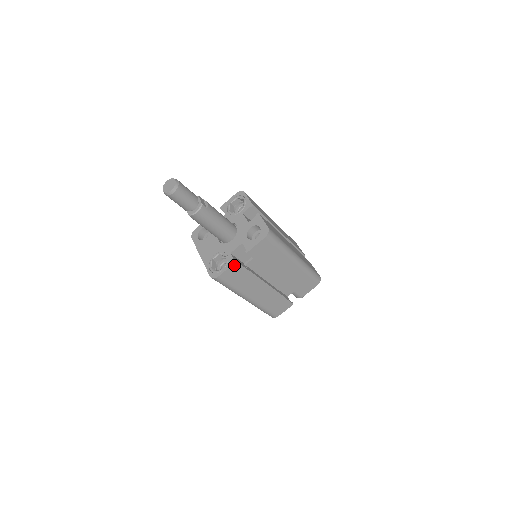
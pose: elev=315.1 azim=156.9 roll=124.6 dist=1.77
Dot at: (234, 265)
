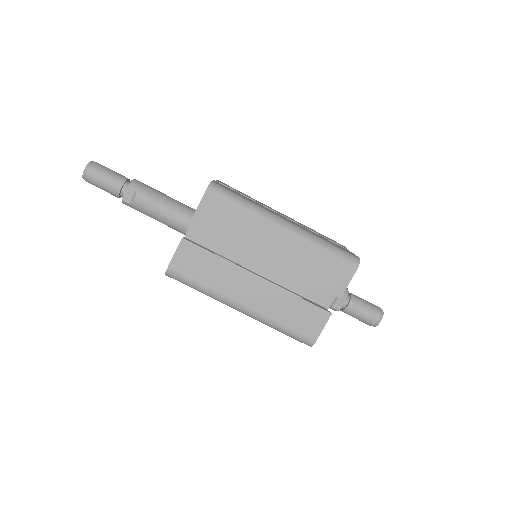
Dot at: occluded
